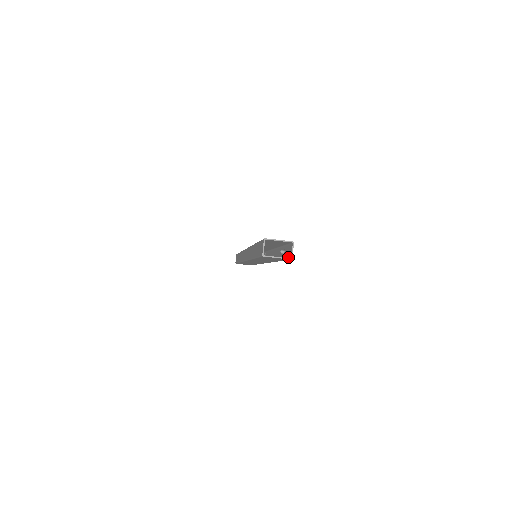
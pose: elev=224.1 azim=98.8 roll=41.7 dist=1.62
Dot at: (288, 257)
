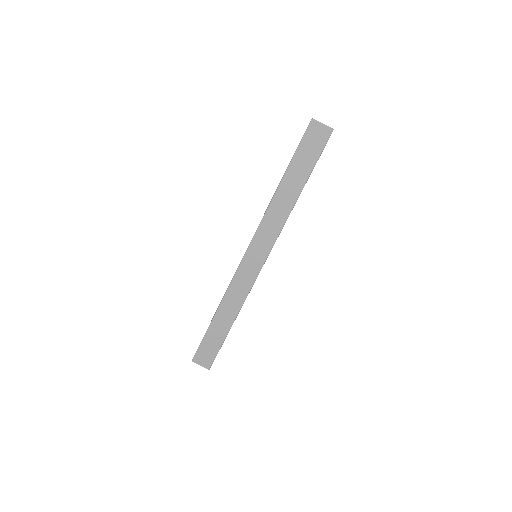
Dot at: (327, 140)
